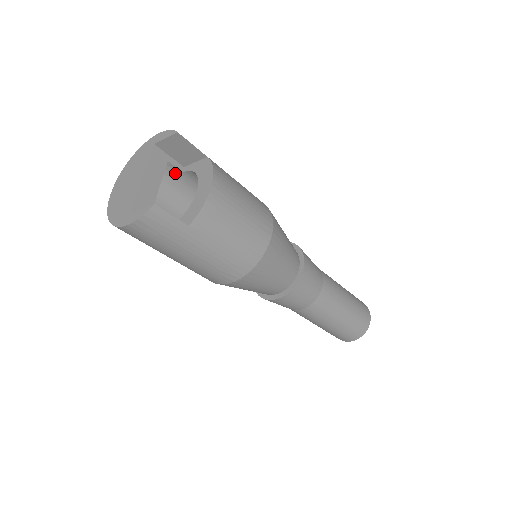
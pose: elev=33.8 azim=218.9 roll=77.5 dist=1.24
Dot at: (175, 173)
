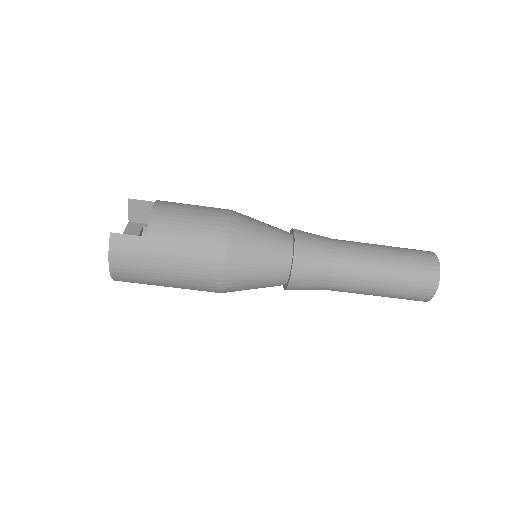
Dot at: occluded
